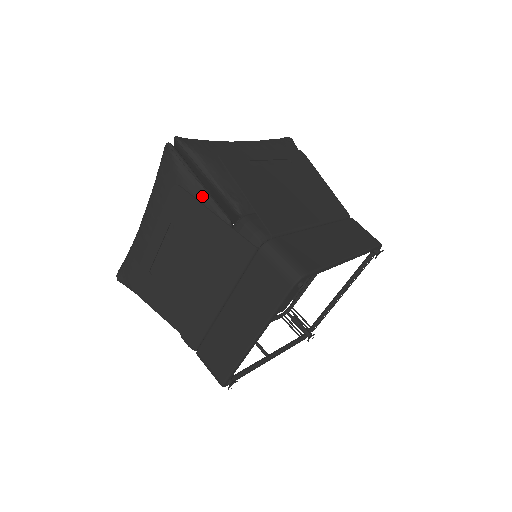
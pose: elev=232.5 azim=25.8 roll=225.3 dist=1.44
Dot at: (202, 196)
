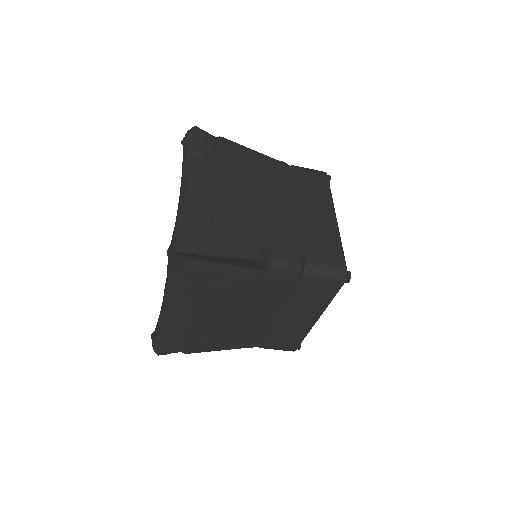
Dot at: (232, 273)
